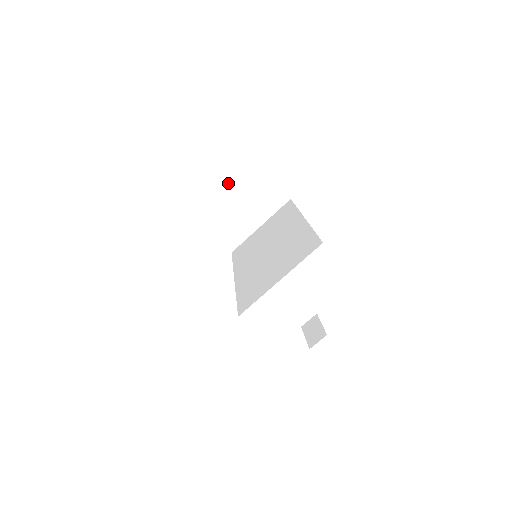
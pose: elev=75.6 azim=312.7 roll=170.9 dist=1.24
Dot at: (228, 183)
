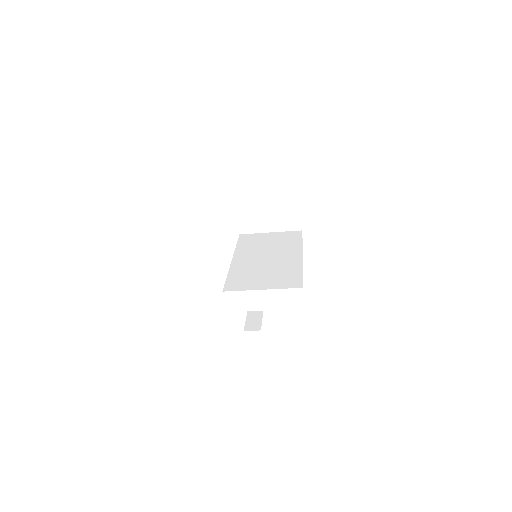
Dot at: (272, 192)
